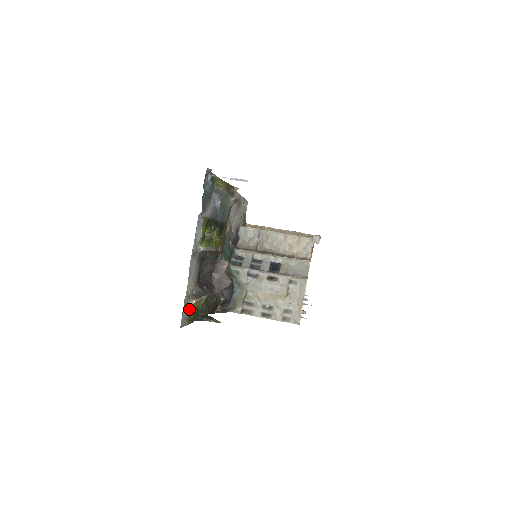
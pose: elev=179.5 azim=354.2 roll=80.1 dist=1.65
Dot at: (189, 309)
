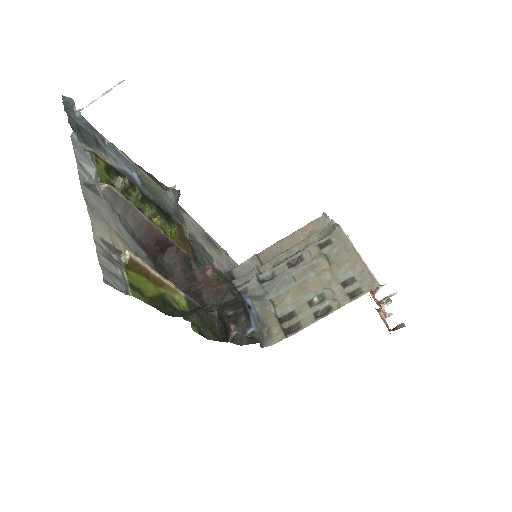
Dot at: (127, 273)
